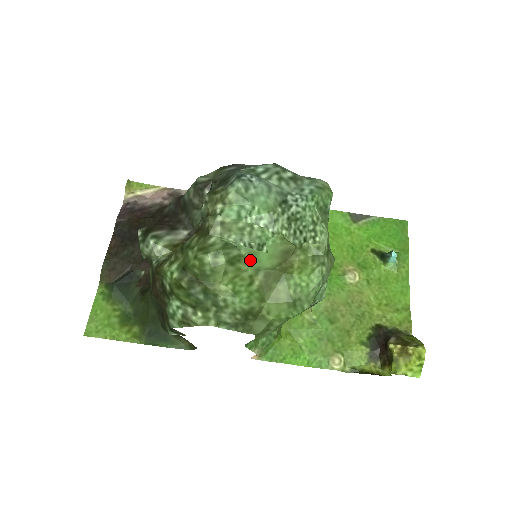
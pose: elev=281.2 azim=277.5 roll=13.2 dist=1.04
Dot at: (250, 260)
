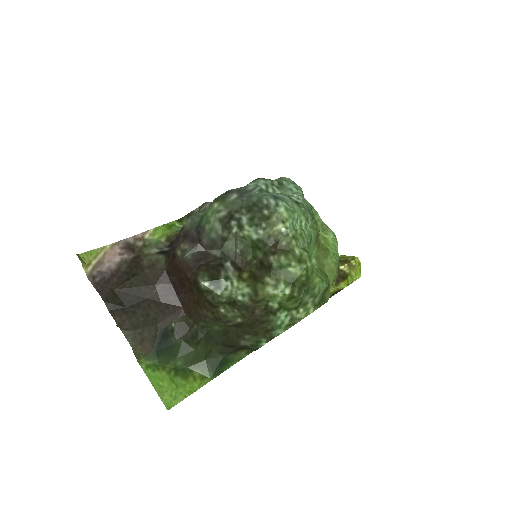
Dot at: occluded
